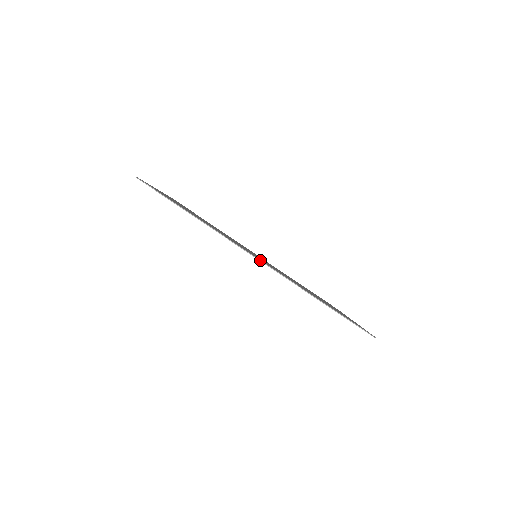
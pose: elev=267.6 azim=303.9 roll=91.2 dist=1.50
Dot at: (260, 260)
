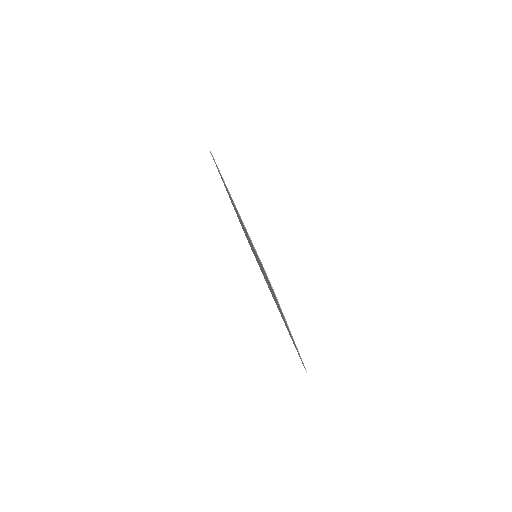
Dot at: occluded
